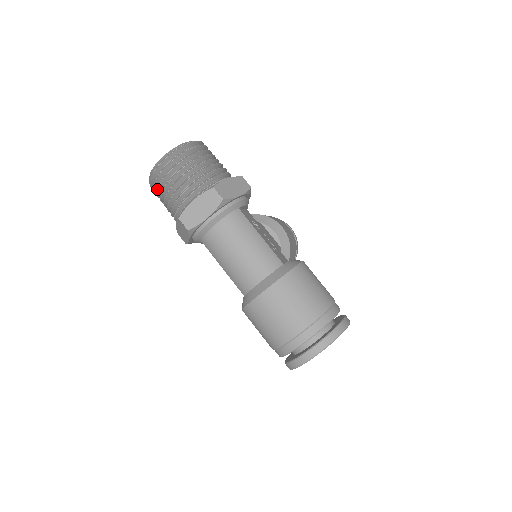
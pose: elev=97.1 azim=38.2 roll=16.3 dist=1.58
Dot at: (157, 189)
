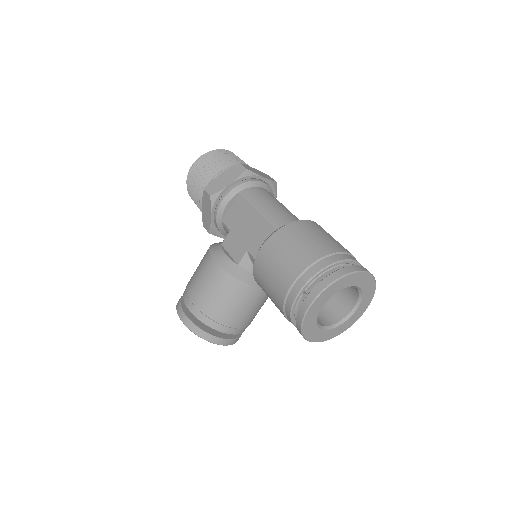
Dot at: (213, 156)
